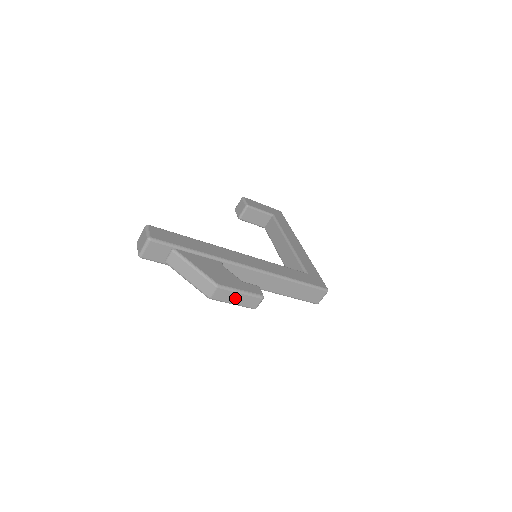
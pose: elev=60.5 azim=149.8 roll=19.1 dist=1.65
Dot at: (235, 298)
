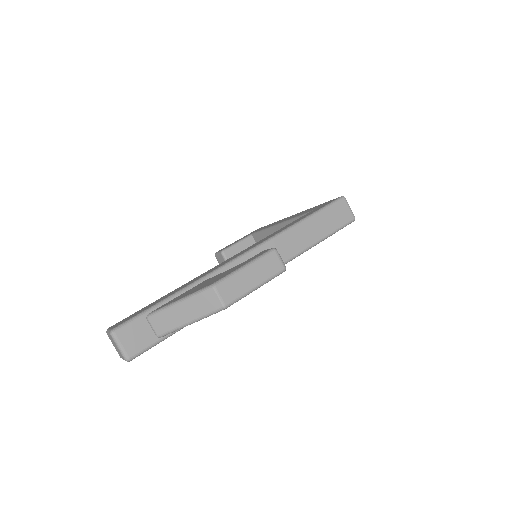
Dot at: (249, 279)
